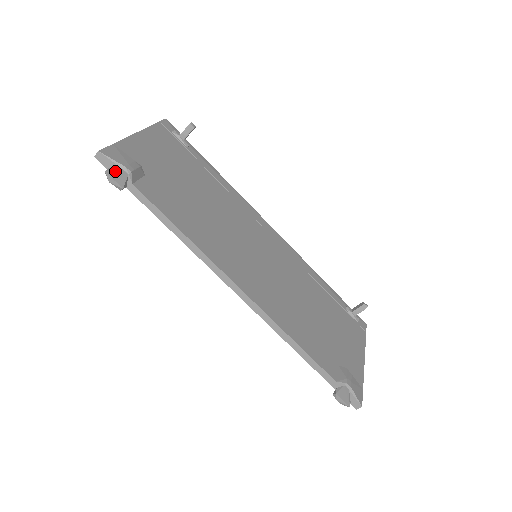
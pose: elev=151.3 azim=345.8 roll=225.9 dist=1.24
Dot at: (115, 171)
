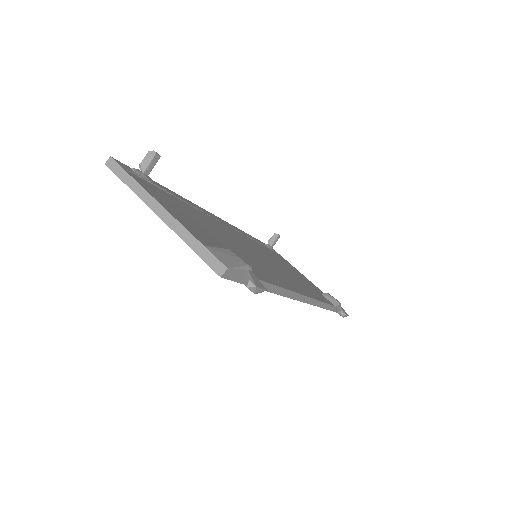
Dot at: (252, 278)
